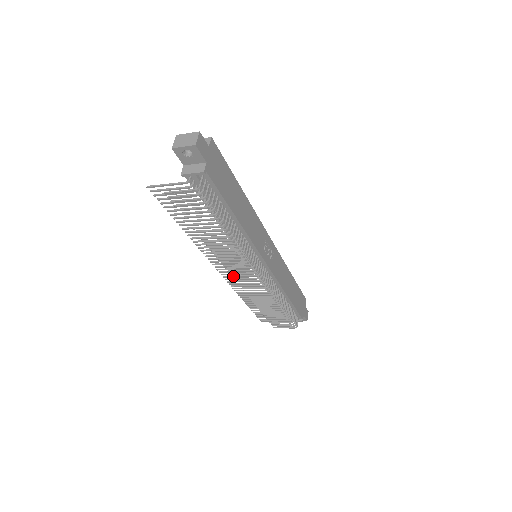
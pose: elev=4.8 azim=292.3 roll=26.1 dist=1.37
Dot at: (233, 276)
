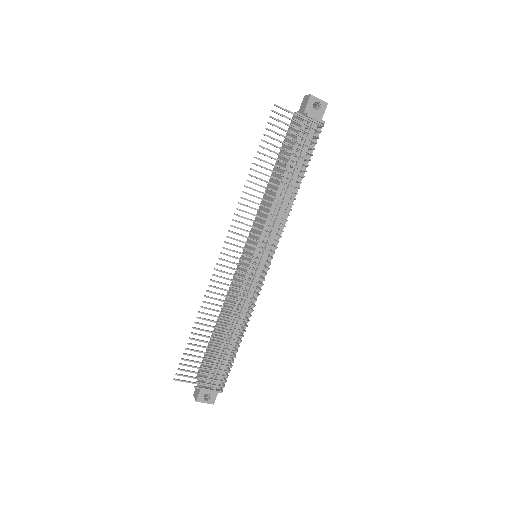
Dot at: (245, 255)
